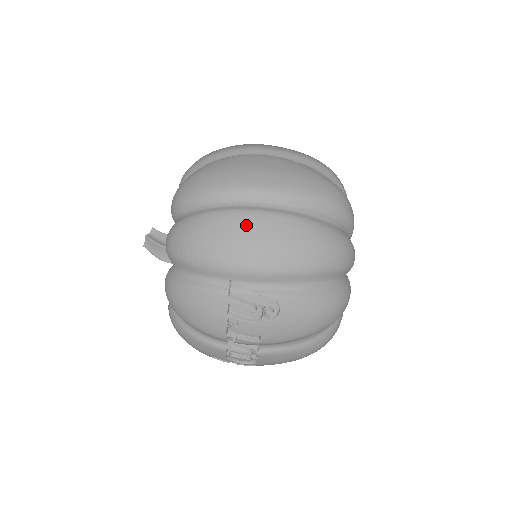
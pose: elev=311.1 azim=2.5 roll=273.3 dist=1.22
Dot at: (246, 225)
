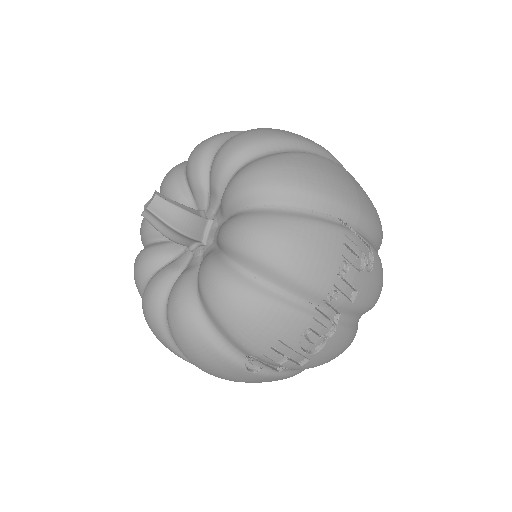
Dot at: (343, 171)
